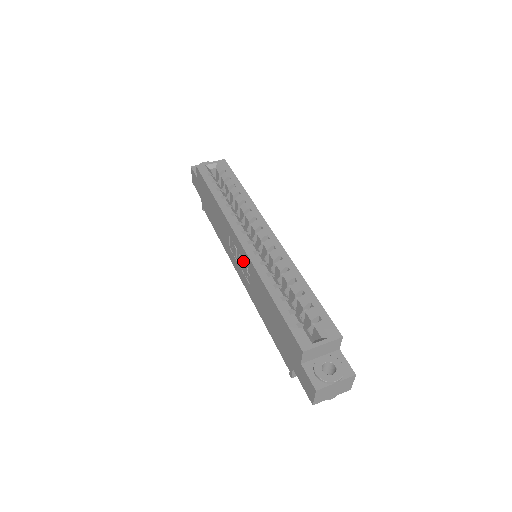
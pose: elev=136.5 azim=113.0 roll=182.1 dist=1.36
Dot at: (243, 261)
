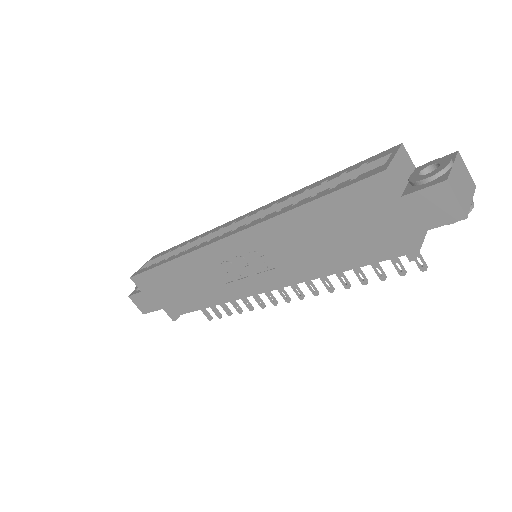
Dot at: (247, 257)
